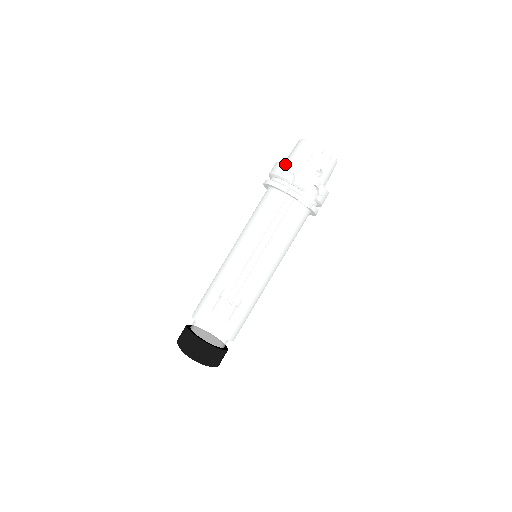
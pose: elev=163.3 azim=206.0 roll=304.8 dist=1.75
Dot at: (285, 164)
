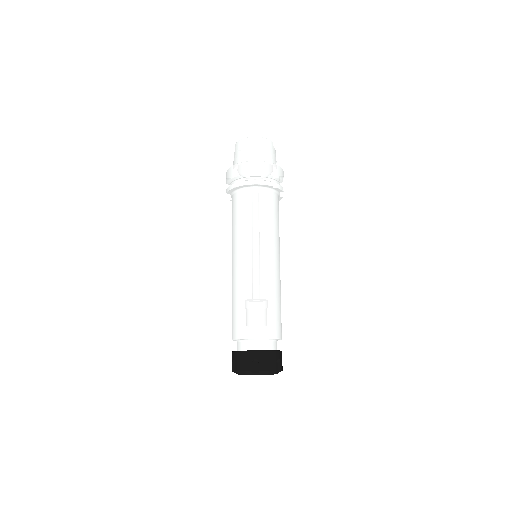
Dot at: (262, 162)
